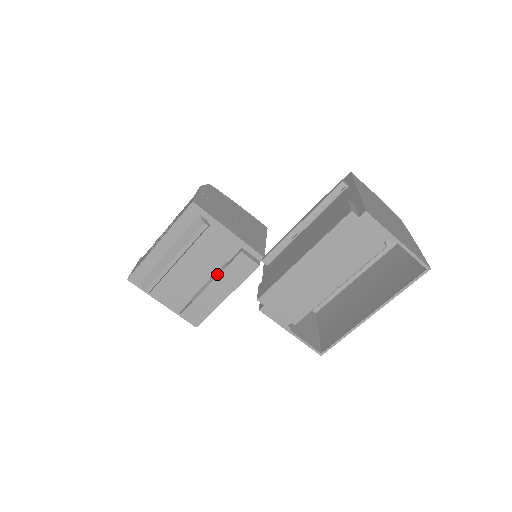
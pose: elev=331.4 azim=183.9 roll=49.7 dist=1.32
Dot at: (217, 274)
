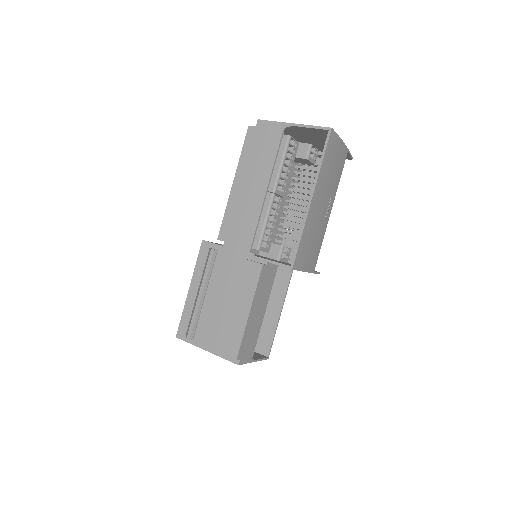
Dot at: (235, 292)
